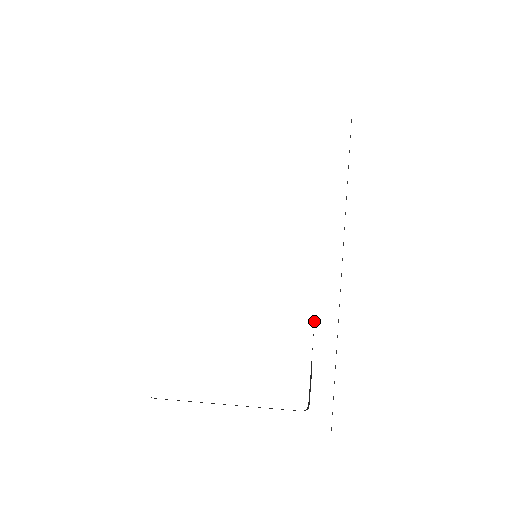
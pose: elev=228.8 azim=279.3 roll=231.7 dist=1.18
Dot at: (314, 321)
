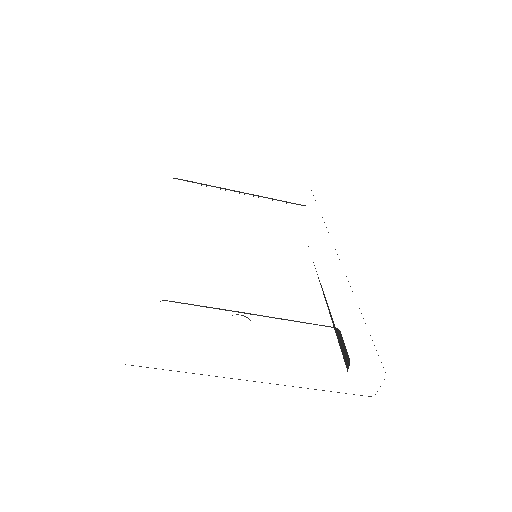
Dot at: (327, 305)
